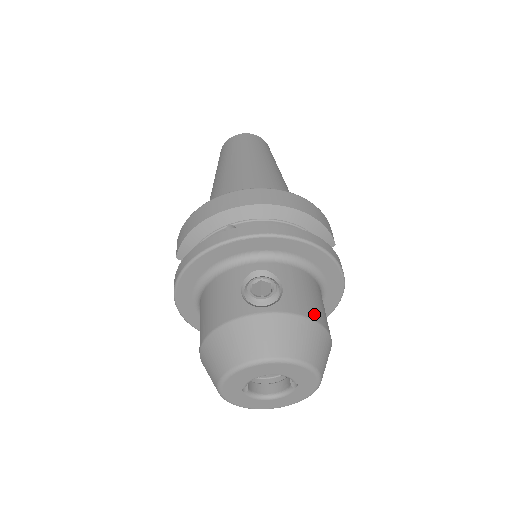
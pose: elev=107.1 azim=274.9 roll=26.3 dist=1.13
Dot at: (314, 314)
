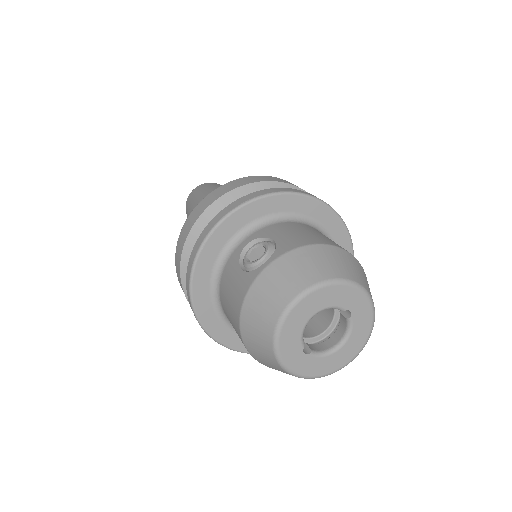
Dot at: (316, 241)
